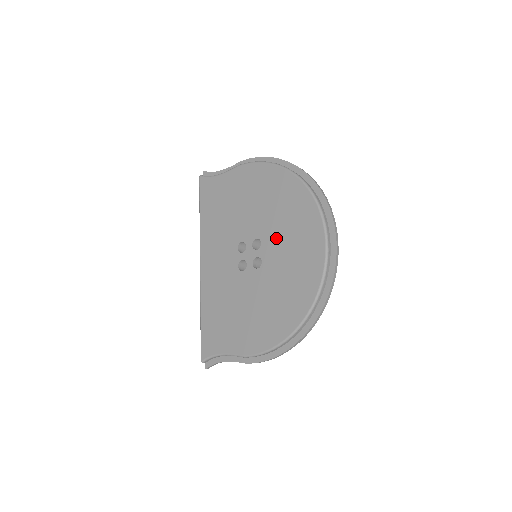
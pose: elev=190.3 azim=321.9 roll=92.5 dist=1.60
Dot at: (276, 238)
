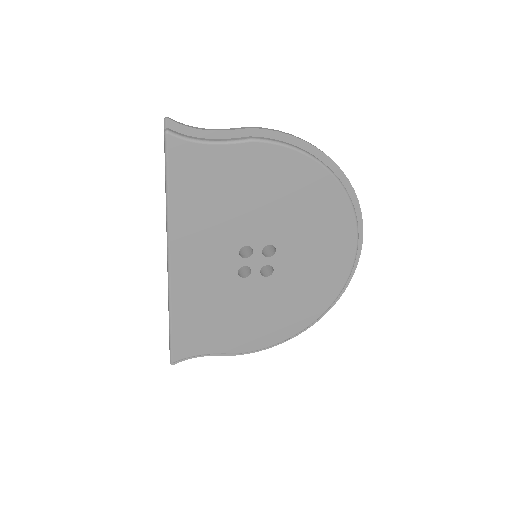
Dot at: (298, 248)
